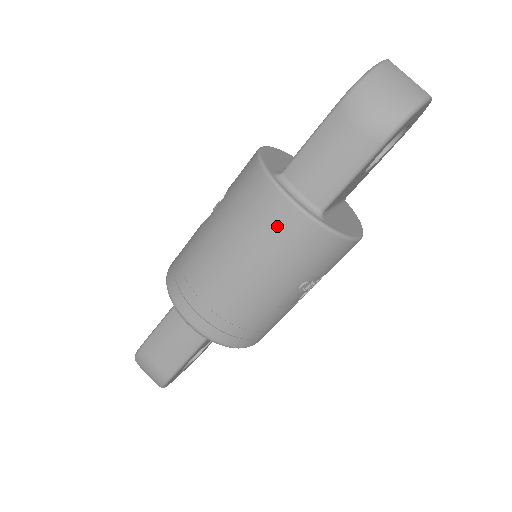
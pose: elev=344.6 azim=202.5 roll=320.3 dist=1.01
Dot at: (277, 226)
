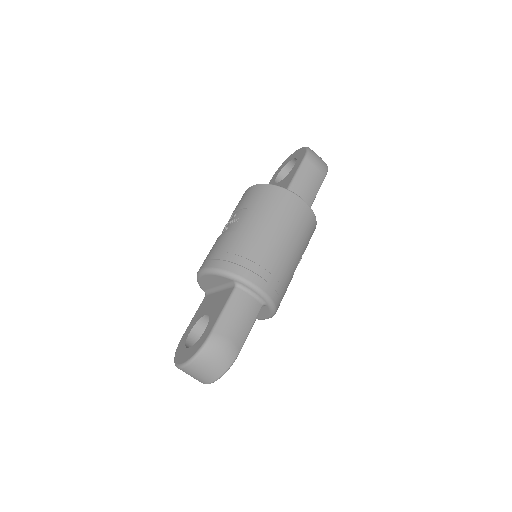
Dot at: (300, 214)
